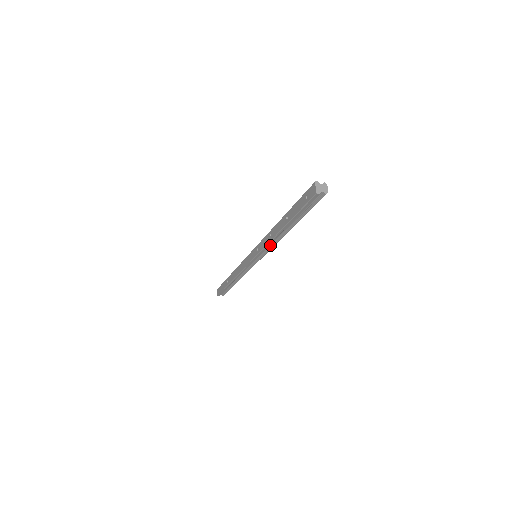
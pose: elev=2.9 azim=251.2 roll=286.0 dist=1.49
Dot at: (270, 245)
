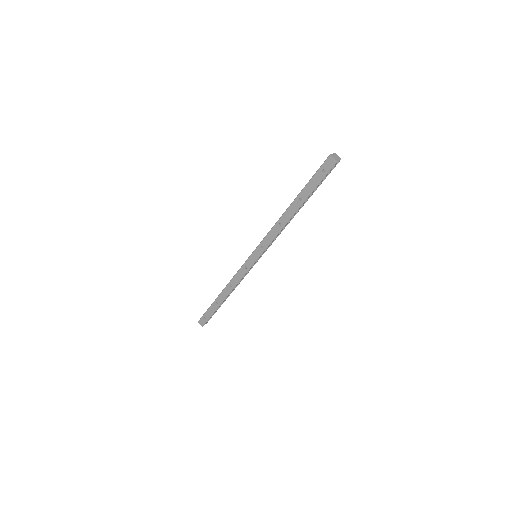
Dot at: occluded
